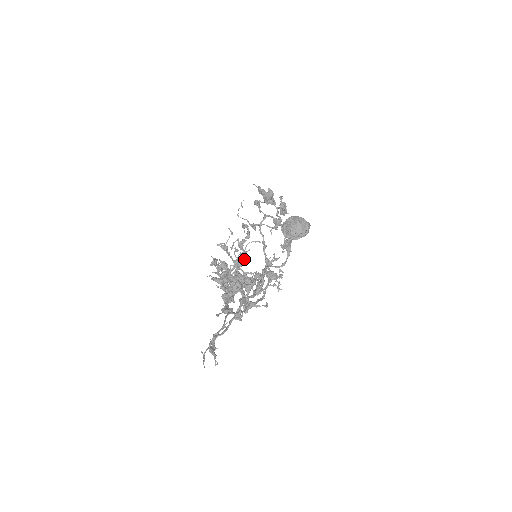
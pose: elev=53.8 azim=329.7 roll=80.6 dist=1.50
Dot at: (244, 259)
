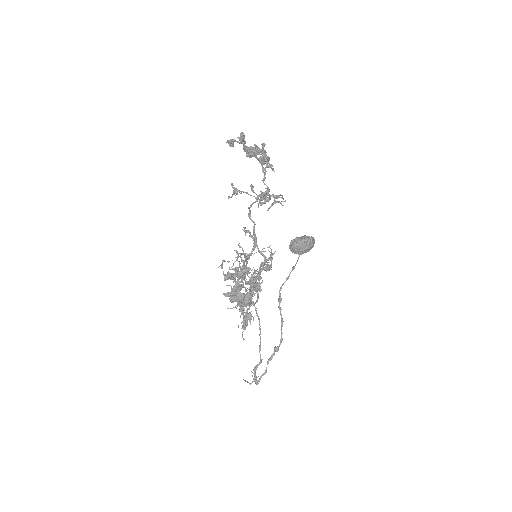
Dot at: (250, 269)
